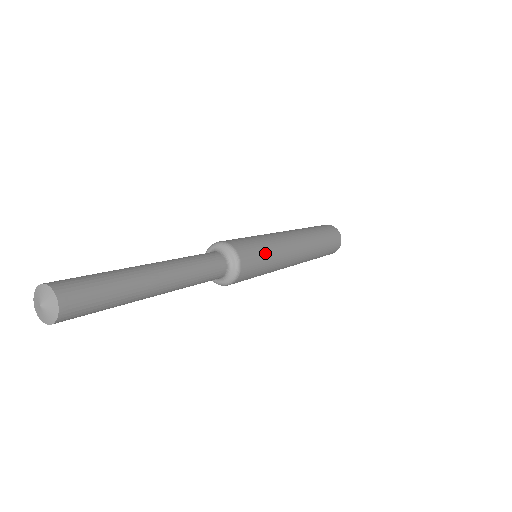
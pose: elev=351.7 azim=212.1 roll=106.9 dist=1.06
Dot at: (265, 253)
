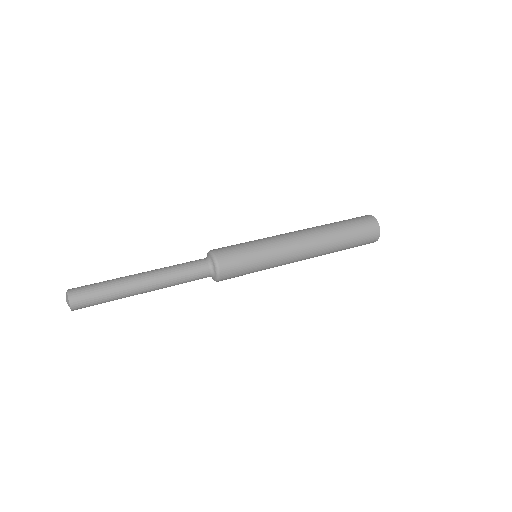
Dot at: (252, 266)
